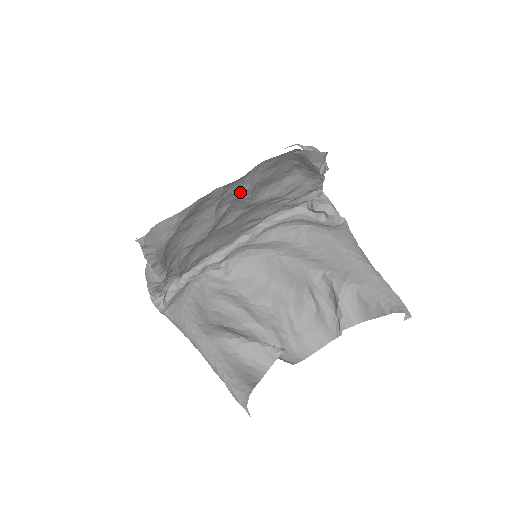
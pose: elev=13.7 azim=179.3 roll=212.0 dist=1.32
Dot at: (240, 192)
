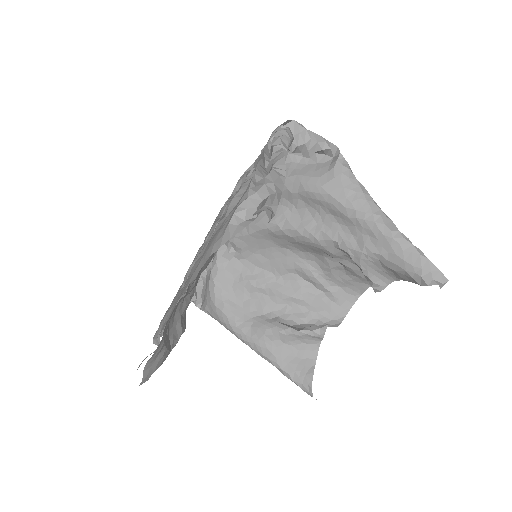
Dot at: occluded
